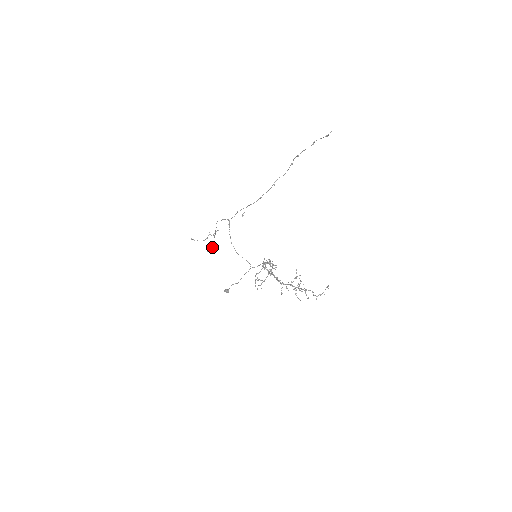
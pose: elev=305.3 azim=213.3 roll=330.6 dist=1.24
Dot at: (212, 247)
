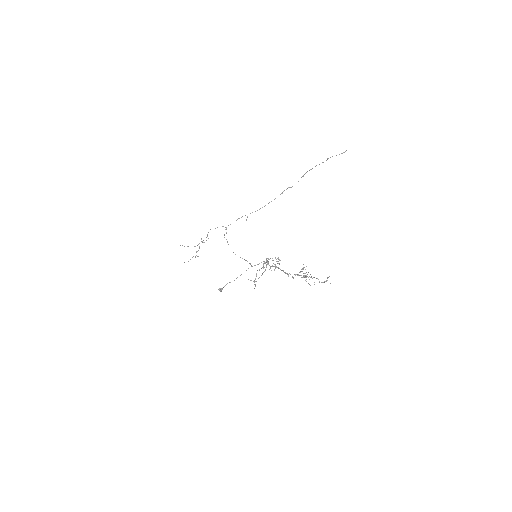
Dot at: (196, 255)
